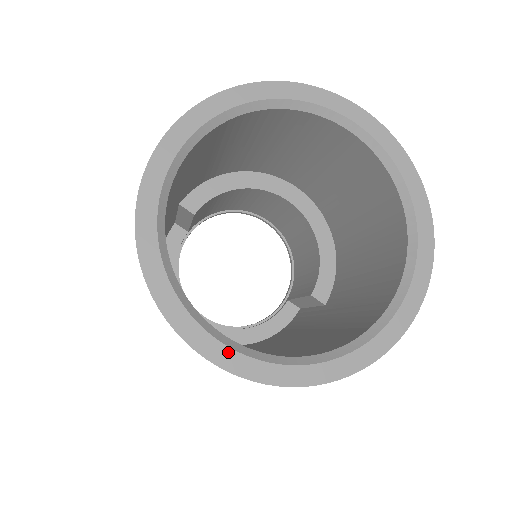
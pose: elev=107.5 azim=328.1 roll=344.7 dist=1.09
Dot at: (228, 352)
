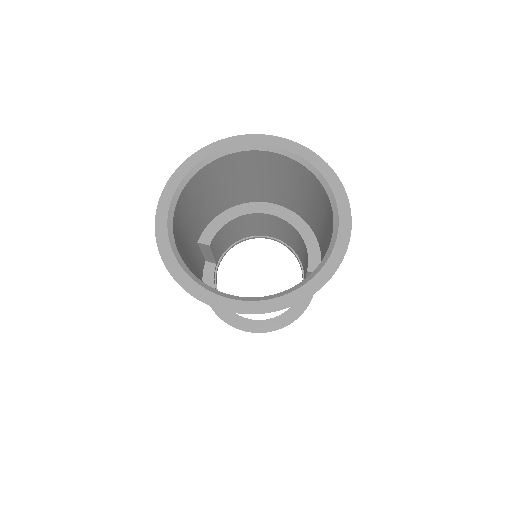
Dot at: (232, 302)
